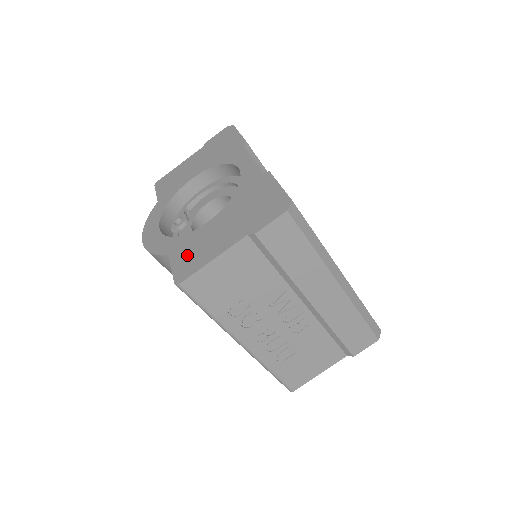
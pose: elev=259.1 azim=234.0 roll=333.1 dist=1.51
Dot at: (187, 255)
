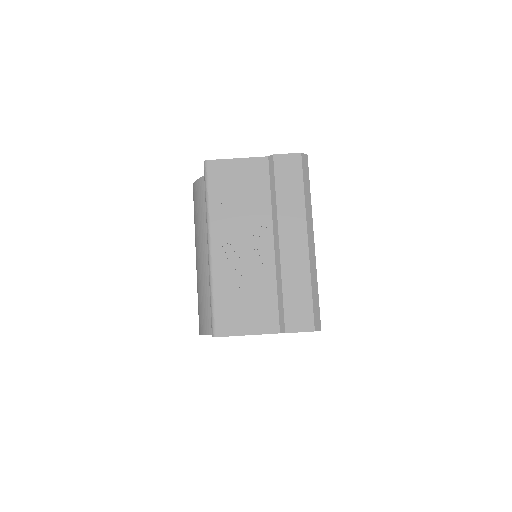
Dot at: occluded
